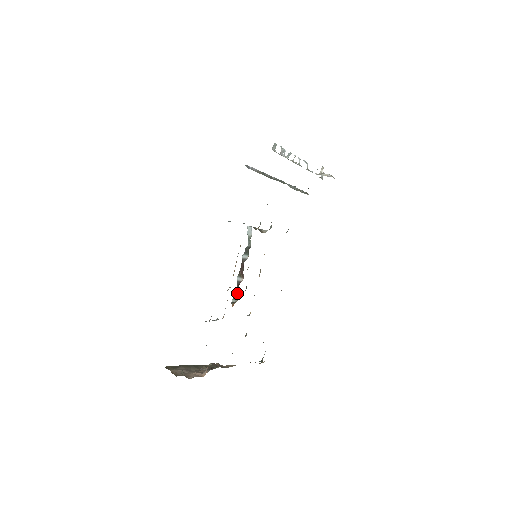
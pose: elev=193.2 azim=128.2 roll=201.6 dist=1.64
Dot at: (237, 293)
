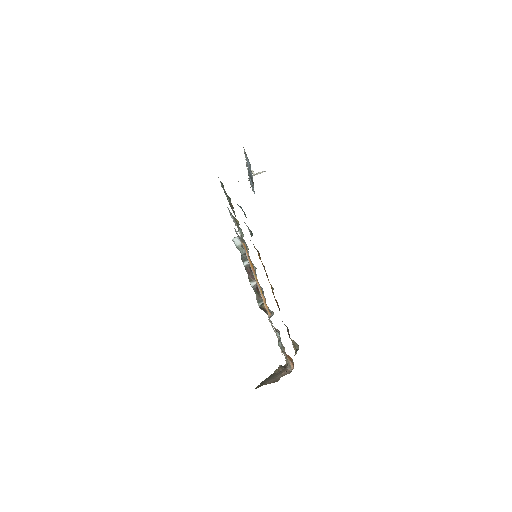
Dot at: occluded
